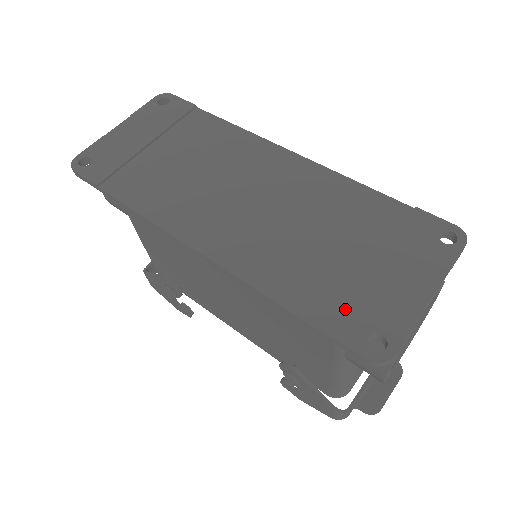
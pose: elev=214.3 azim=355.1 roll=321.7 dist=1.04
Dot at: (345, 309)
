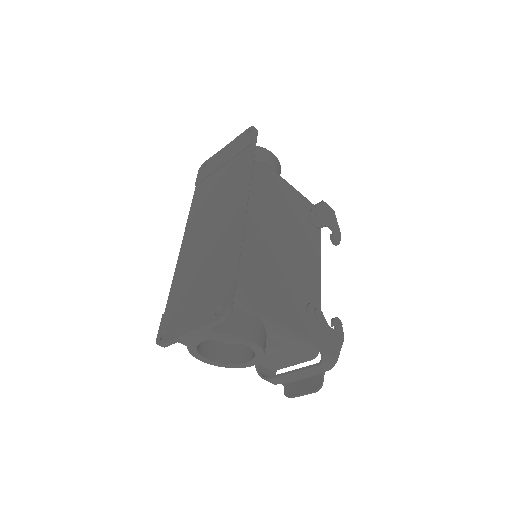
Dot at: (172, 311)
